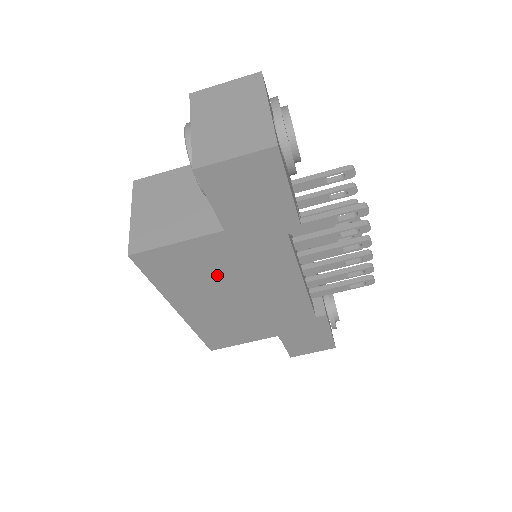
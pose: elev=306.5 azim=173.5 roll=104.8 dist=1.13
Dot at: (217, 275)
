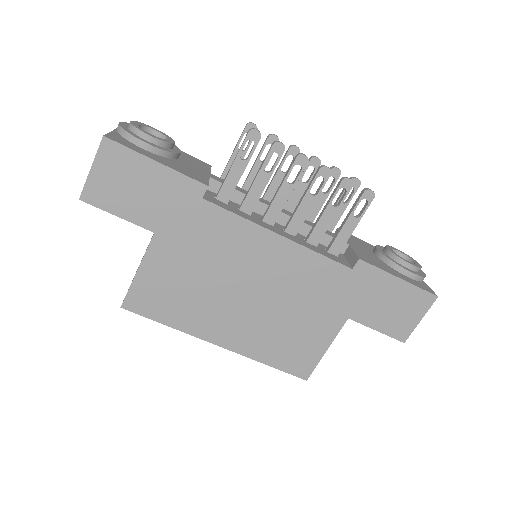
Dot at: (201, 281)
